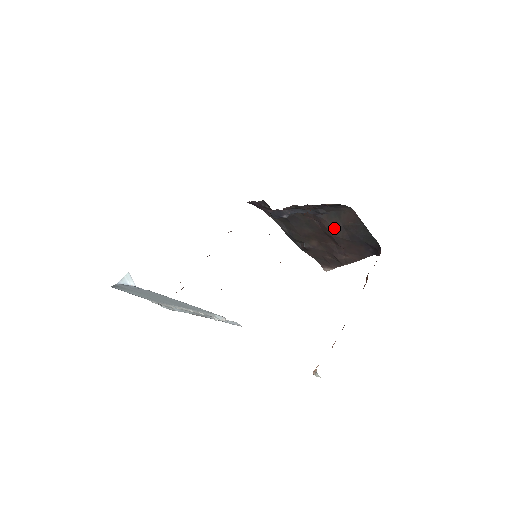
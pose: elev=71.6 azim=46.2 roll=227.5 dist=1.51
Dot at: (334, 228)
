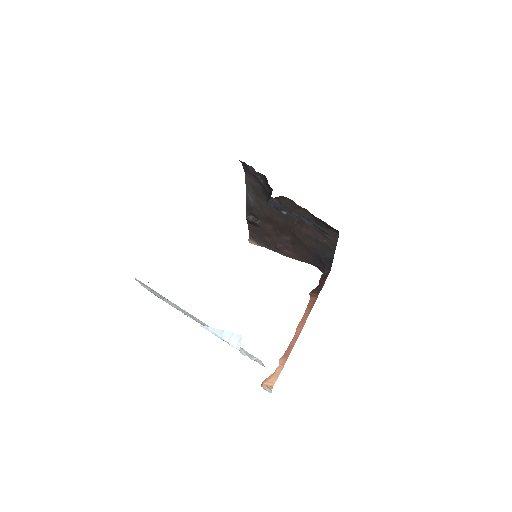
Dot at: (308, 236)
